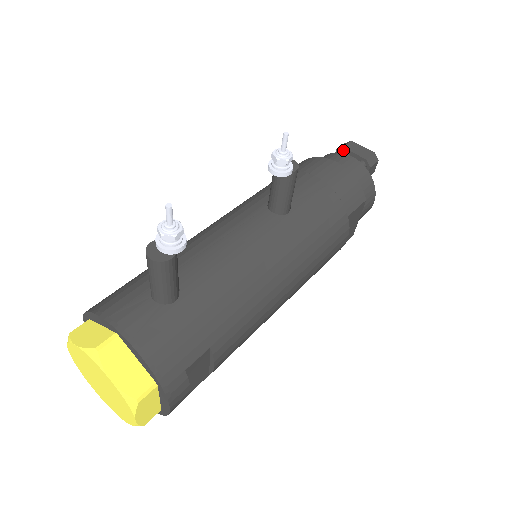
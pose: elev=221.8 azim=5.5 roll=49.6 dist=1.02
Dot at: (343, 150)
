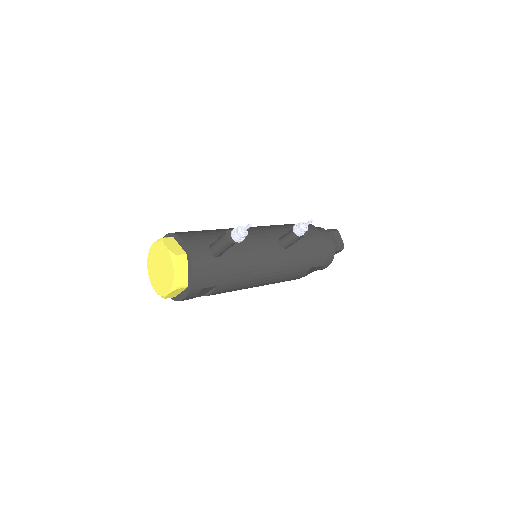
Dot at: (331, 232)
